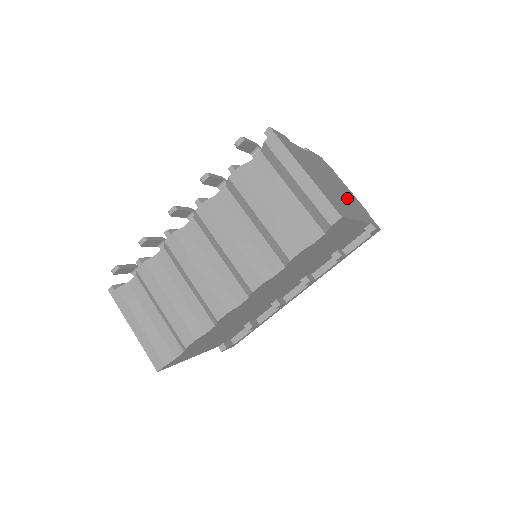
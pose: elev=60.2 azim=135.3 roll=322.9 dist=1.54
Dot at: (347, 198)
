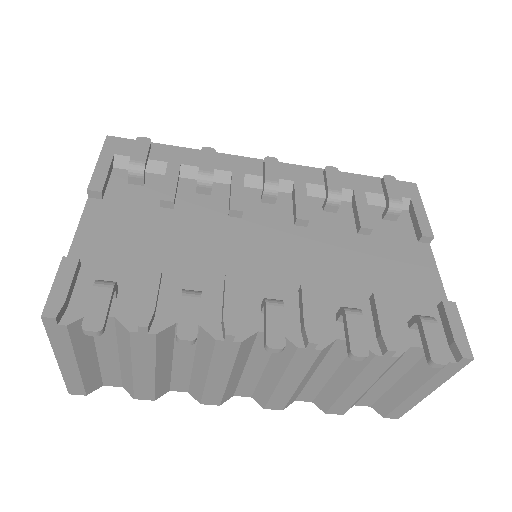
Dot at: occluded
